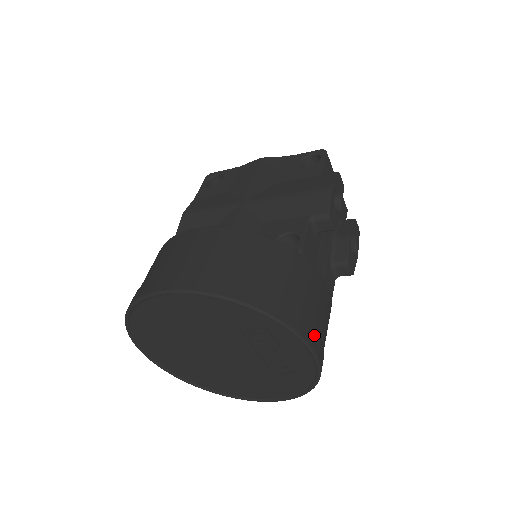
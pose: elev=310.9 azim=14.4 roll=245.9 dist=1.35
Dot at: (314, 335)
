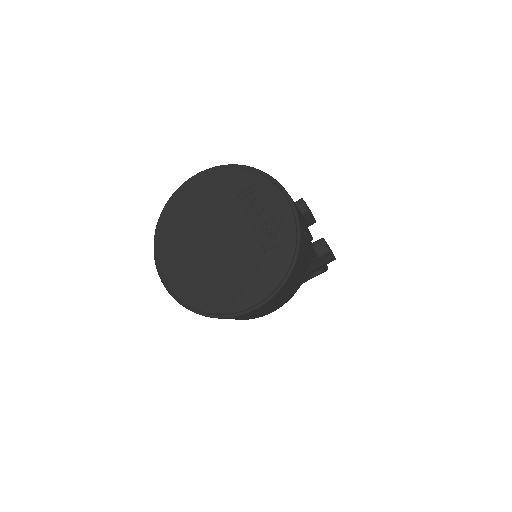
Dot at: occluded
